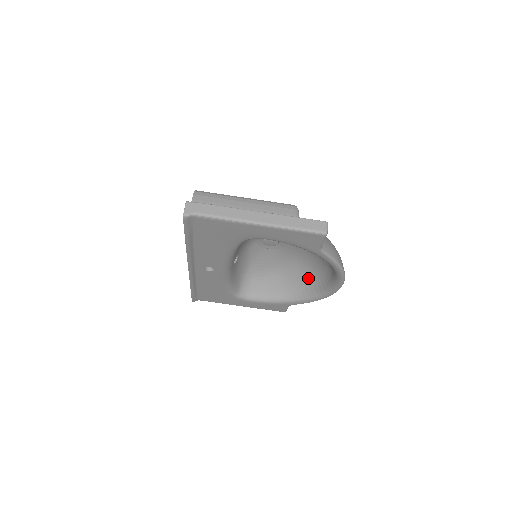
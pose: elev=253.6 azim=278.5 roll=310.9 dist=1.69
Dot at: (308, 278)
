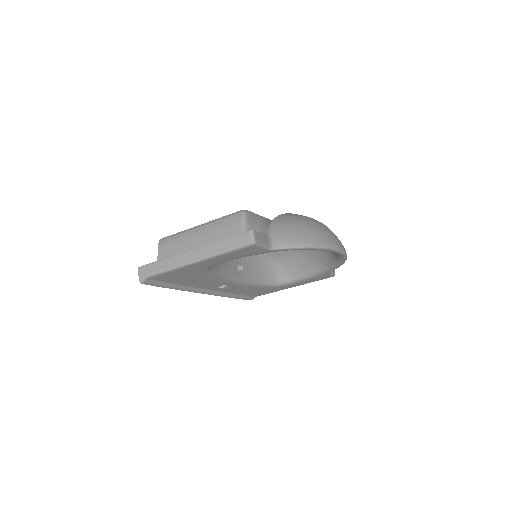
Dot at: occluded
